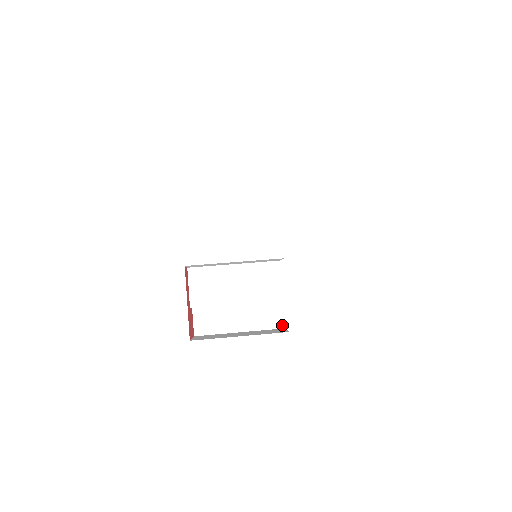
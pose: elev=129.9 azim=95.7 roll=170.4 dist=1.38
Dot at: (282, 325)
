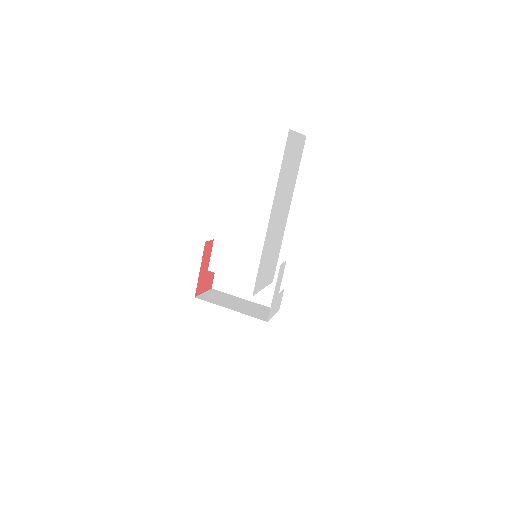
Dot at: occluded
